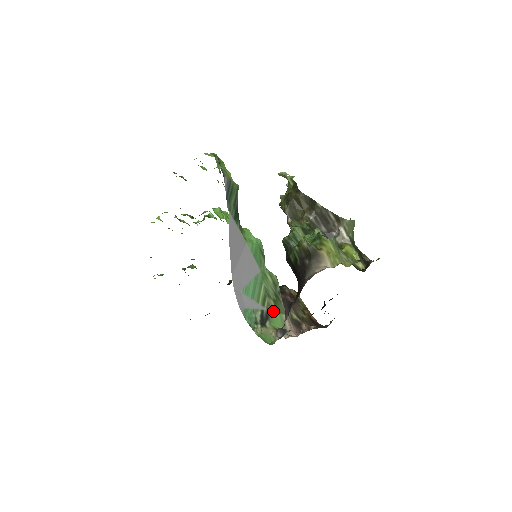
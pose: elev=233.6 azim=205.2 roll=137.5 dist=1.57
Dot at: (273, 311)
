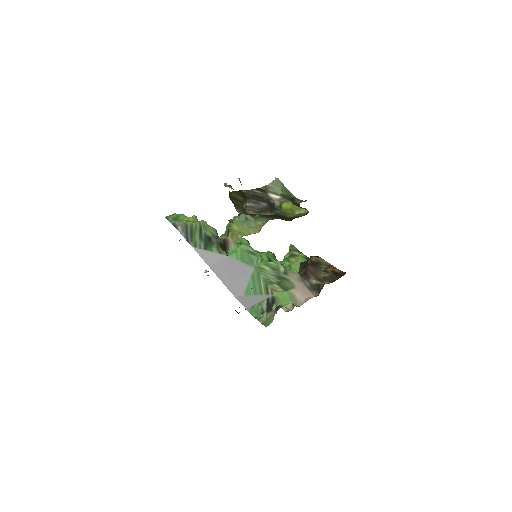
Dot at: (279, 293)
